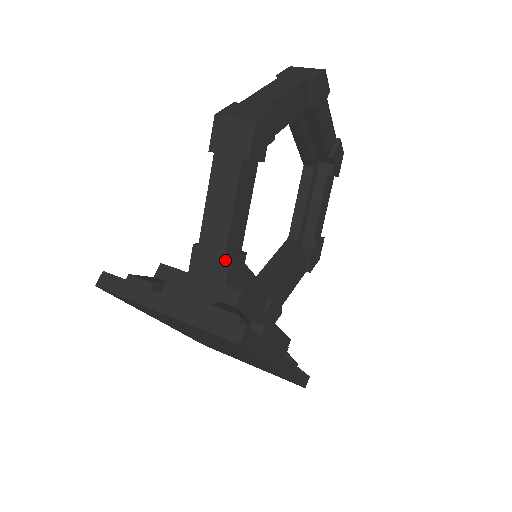
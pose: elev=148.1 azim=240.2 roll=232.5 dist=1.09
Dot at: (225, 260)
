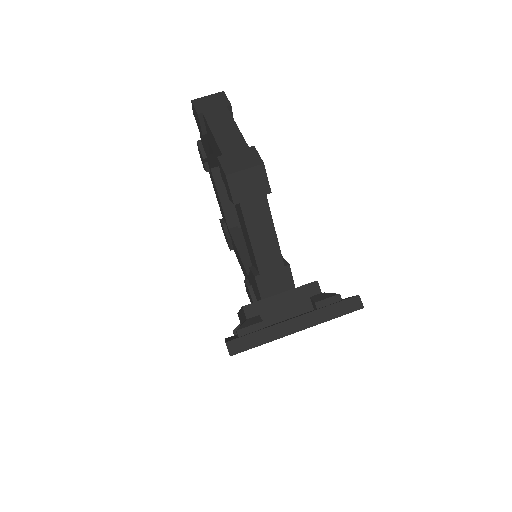
Dot at: (287, 270)
